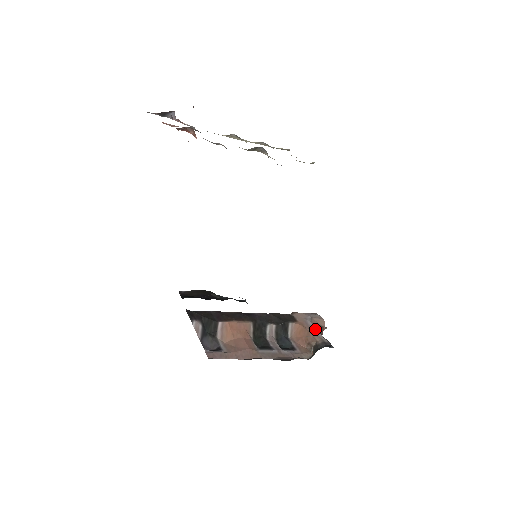
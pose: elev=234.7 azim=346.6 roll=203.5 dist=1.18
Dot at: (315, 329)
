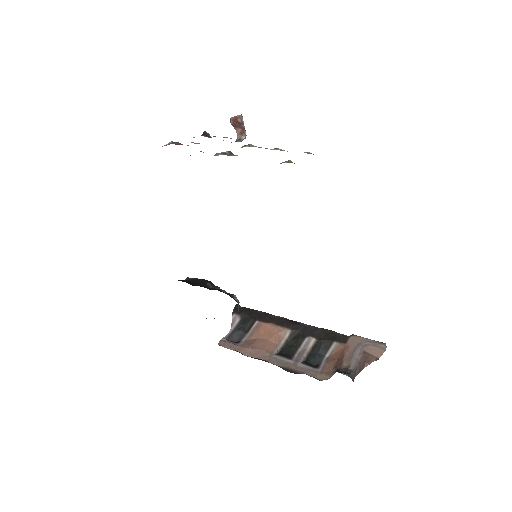
Dot at: (355, 355)
